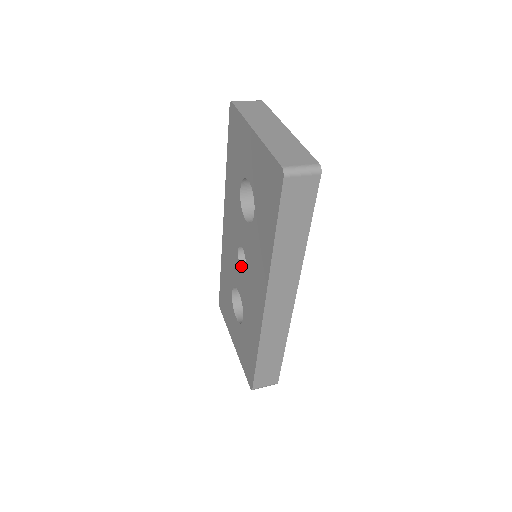
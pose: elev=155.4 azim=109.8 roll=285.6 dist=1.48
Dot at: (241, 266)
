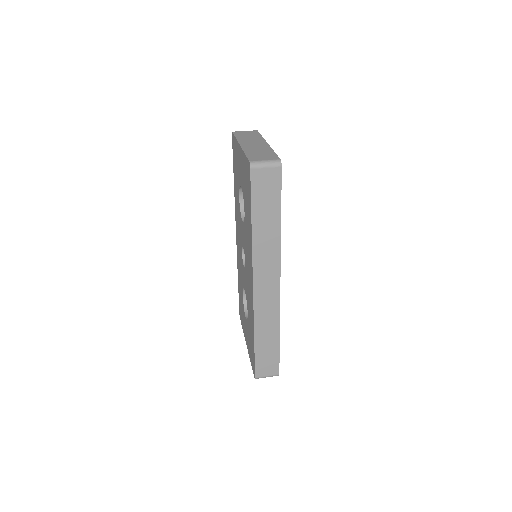
Dot at: (244, 265)
